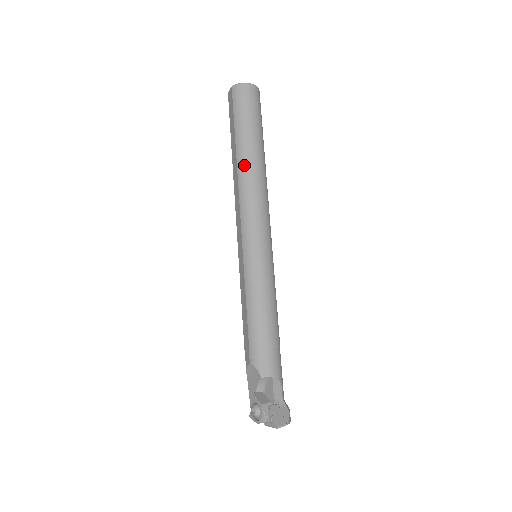
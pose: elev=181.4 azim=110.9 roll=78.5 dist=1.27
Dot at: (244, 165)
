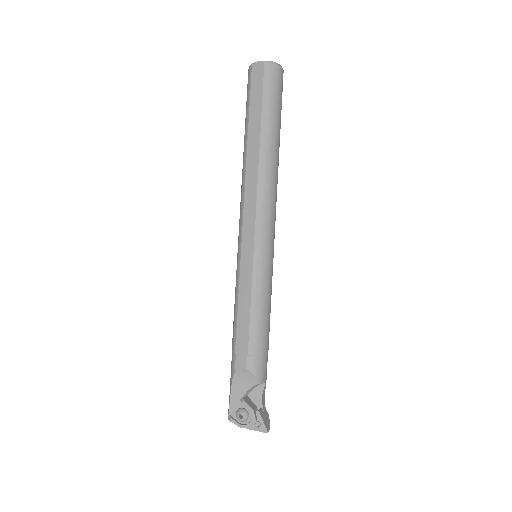
Dot at: (268, 158)
